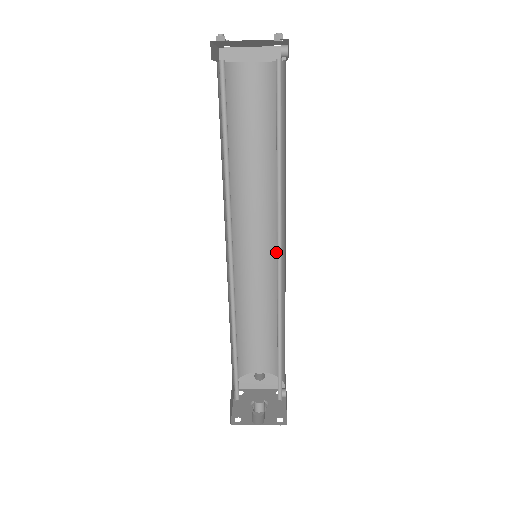
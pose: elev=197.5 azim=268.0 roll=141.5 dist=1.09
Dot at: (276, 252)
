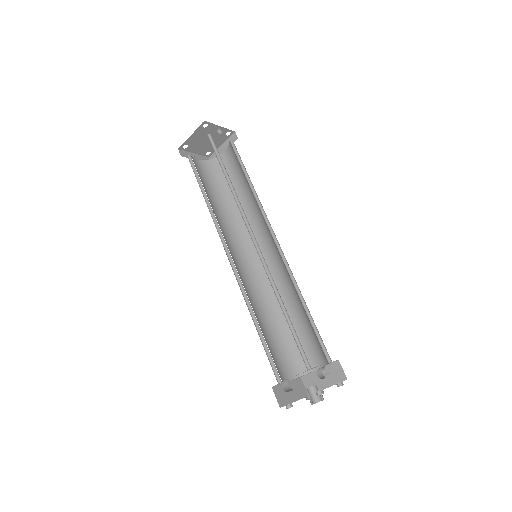
Dot at: (278, 251)
